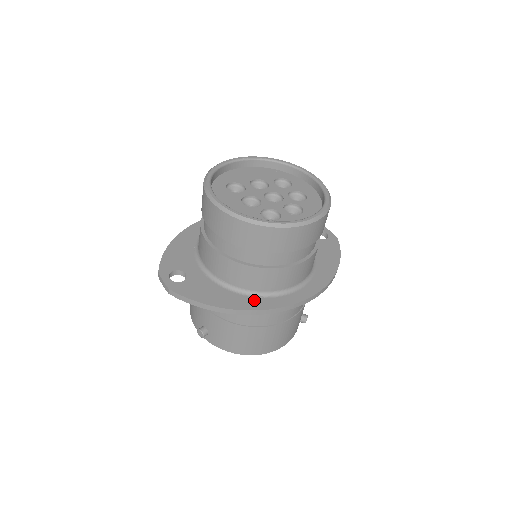
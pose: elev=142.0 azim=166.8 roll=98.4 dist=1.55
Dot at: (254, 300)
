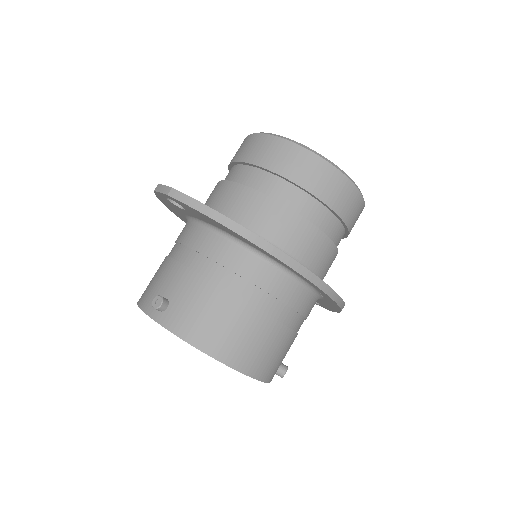
Dot at: occluded
